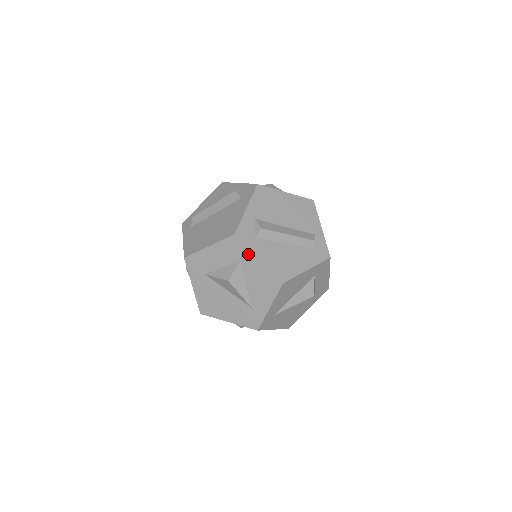
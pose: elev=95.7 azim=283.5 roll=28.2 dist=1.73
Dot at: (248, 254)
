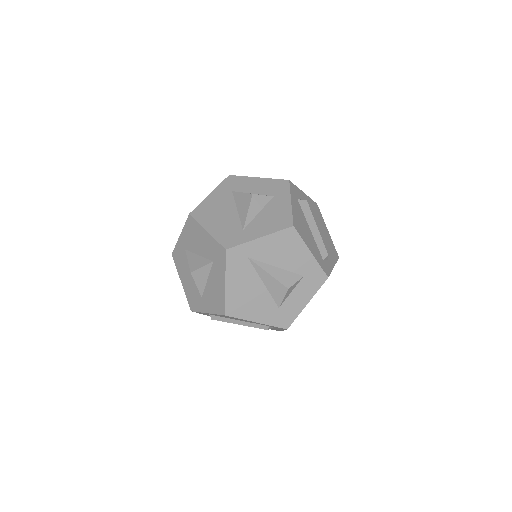
Dot at: (286, 195)
